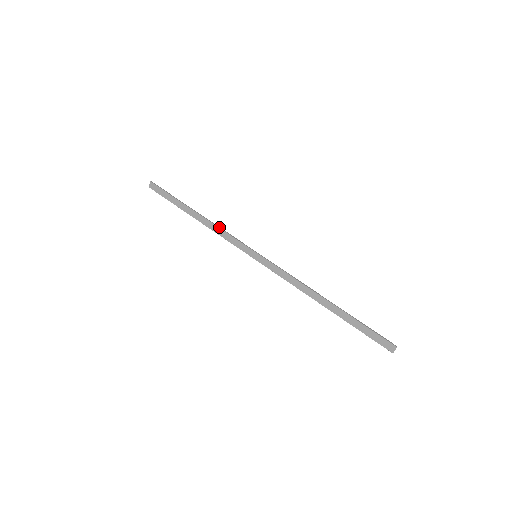
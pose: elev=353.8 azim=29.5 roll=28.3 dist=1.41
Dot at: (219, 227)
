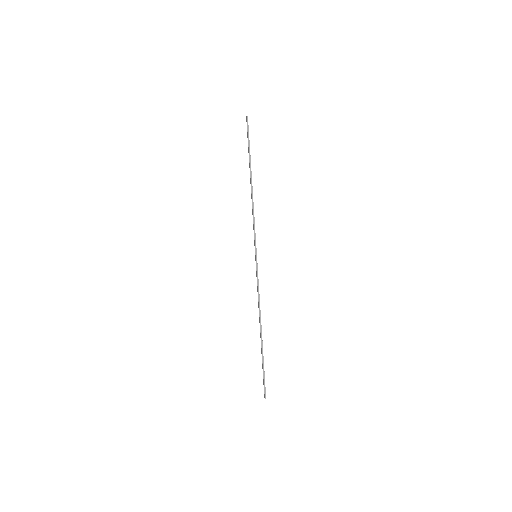
Dot at: (253, 209)
